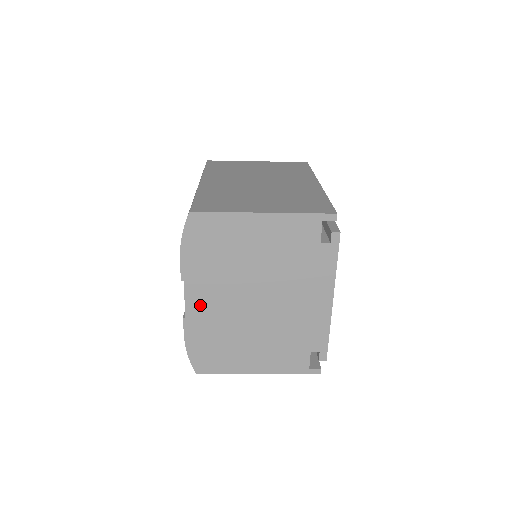
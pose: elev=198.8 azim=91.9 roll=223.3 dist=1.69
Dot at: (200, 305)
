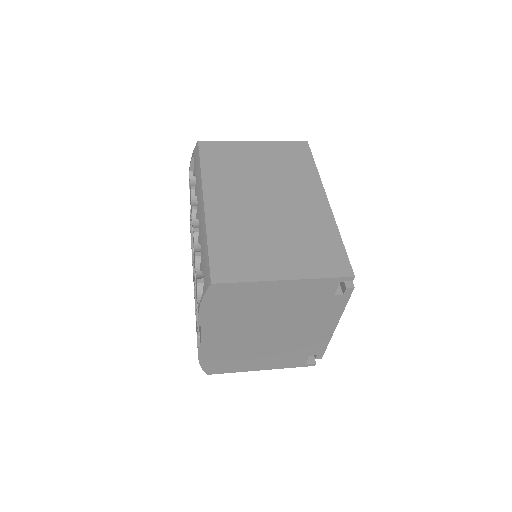
Dot at: (215, 338)
